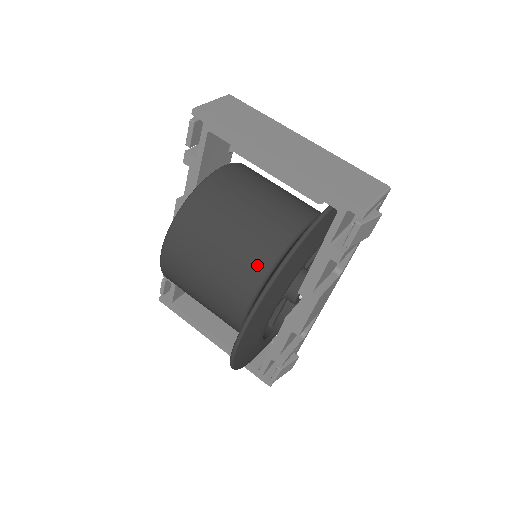
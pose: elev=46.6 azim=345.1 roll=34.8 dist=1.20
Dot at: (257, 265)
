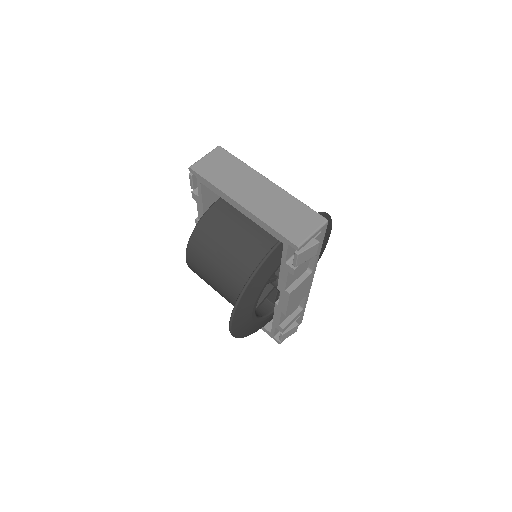
Dot at: (241, 274)
